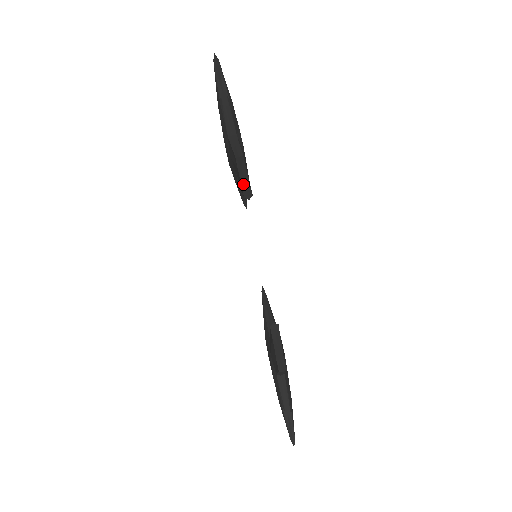
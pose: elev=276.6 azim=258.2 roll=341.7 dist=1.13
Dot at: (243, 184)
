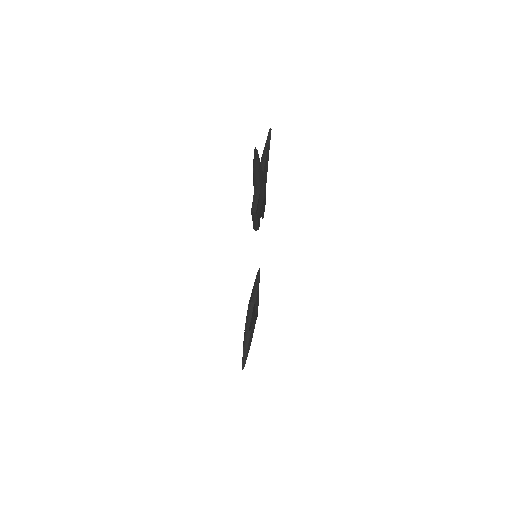
Dot at: (254, 223)
